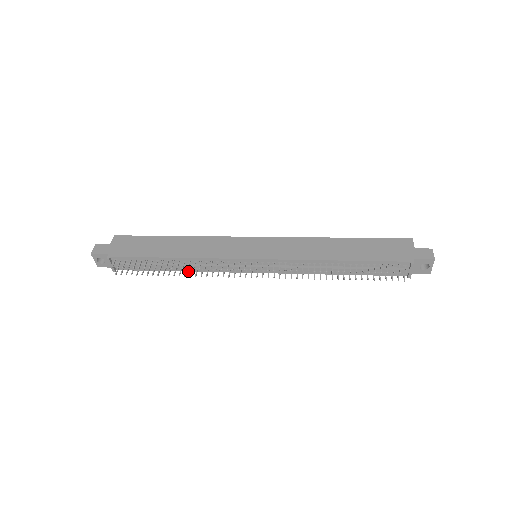
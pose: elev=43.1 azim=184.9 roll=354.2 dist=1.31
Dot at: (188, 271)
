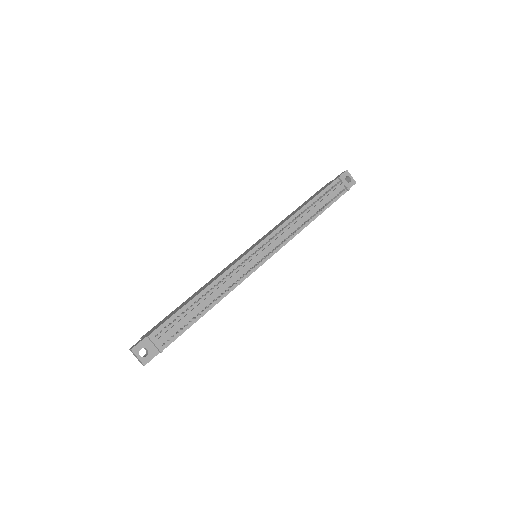
Dot at: (220, 300)
